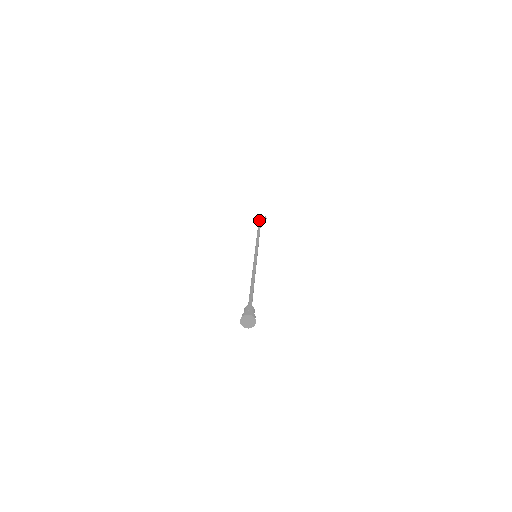
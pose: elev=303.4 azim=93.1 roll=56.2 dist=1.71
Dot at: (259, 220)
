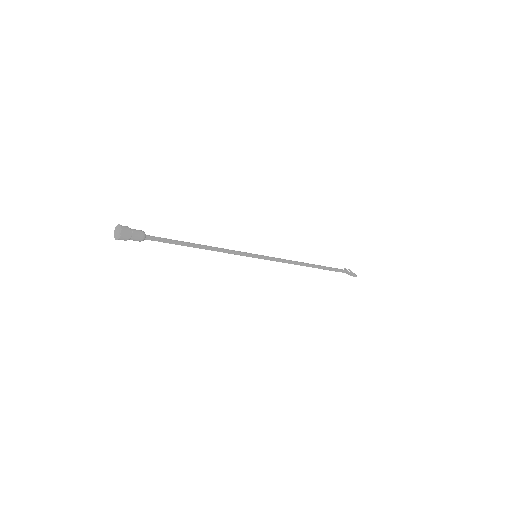
Dot at: occluded
